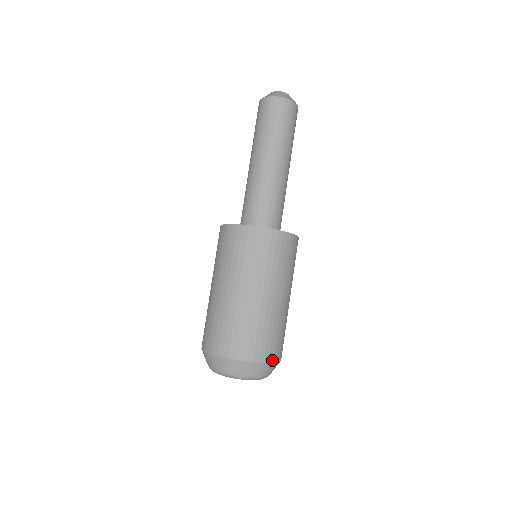
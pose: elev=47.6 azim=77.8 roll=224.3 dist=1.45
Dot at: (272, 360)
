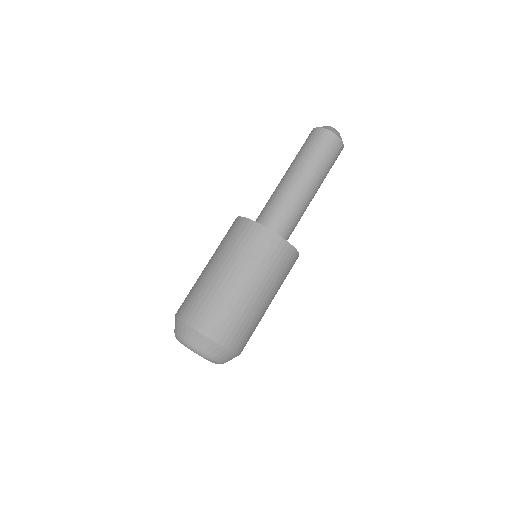
Dot at: (234, 350)
